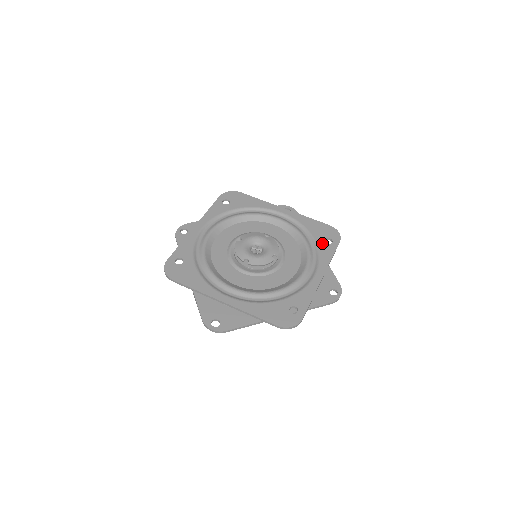
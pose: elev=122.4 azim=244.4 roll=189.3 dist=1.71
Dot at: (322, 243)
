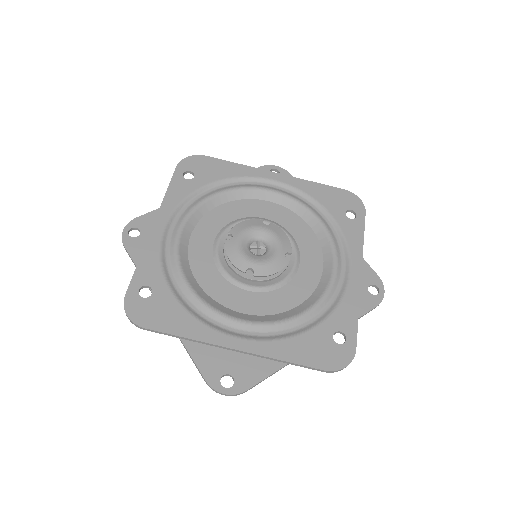
Dot at: (343, 220)
